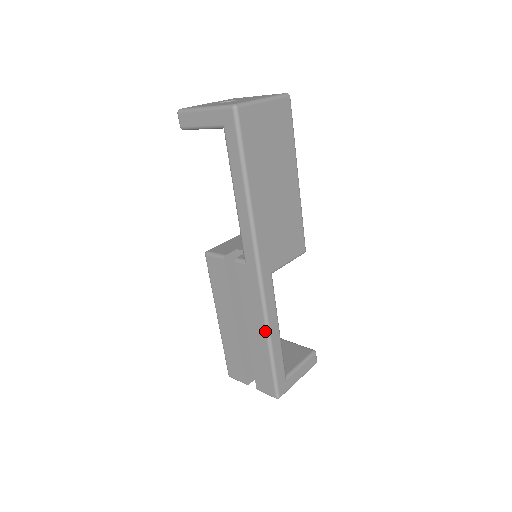
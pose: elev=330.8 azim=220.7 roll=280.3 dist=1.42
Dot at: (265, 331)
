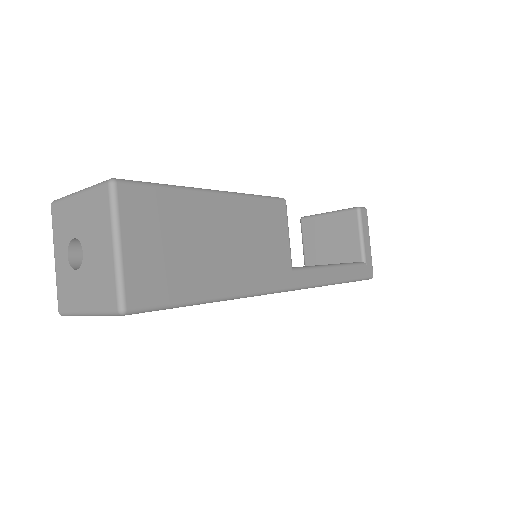
Dot at: occluded
